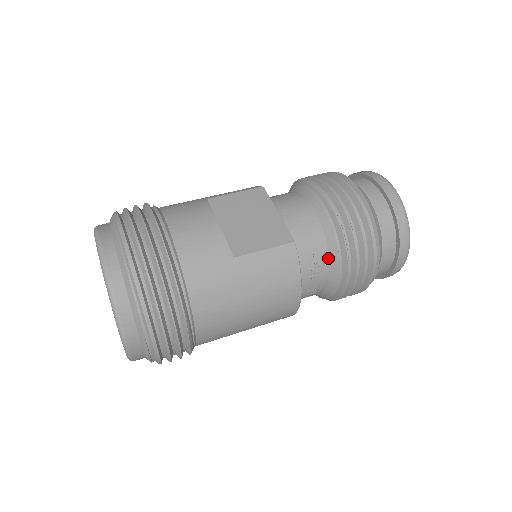
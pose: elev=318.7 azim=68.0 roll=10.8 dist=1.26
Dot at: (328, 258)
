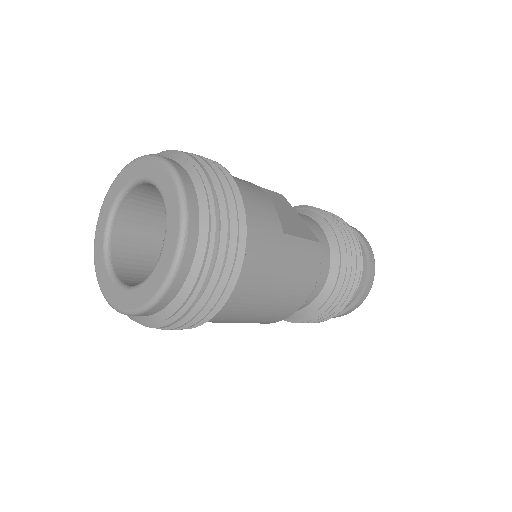
Dot at: (328, 272)
